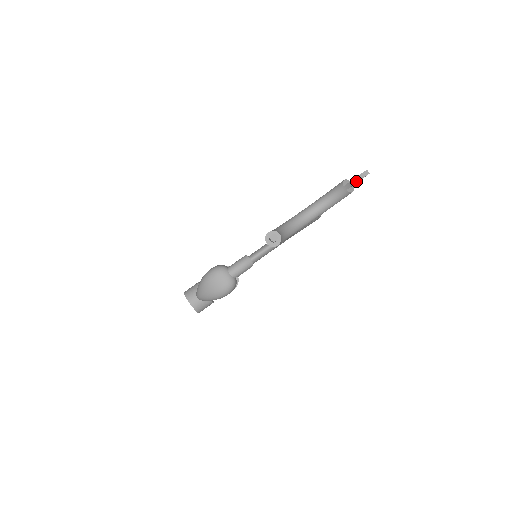
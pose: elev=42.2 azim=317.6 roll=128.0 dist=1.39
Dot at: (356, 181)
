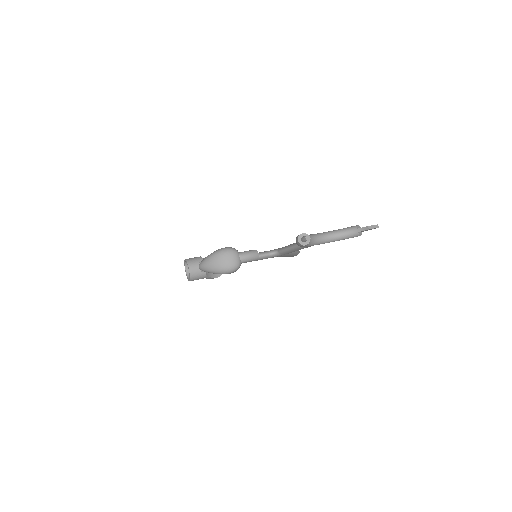
Dot at: (370, 228)
